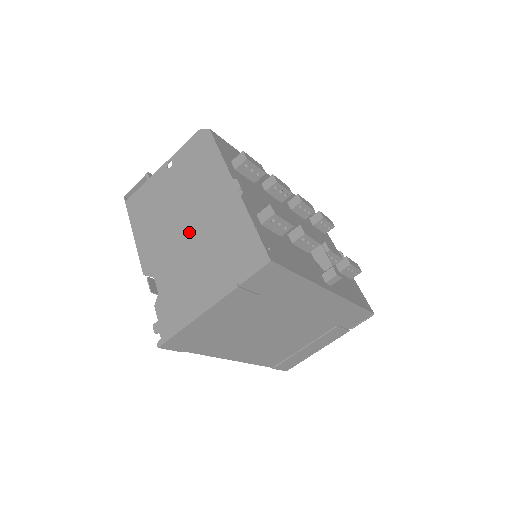
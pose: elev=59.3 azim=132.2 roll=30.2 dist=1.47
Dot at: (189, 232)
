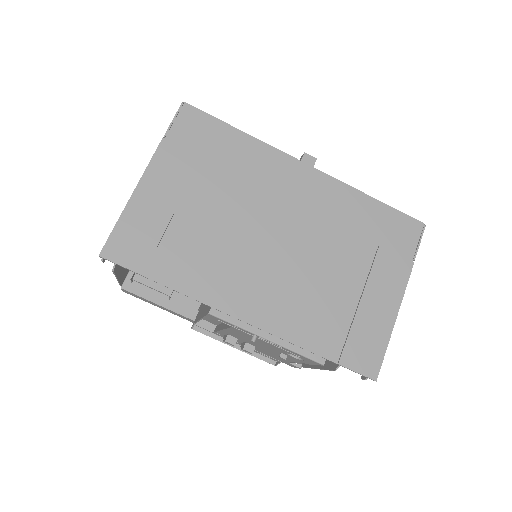
Dot at: occluded
